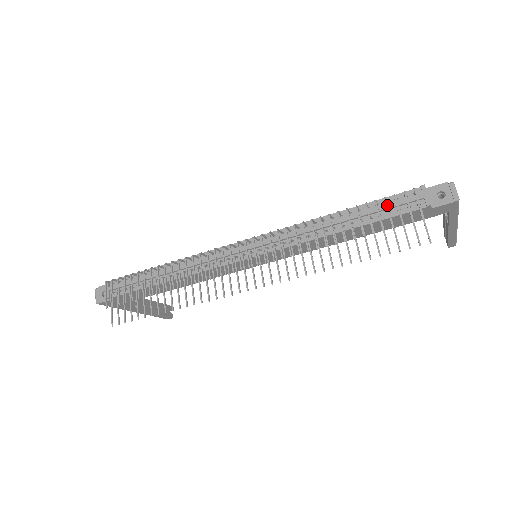
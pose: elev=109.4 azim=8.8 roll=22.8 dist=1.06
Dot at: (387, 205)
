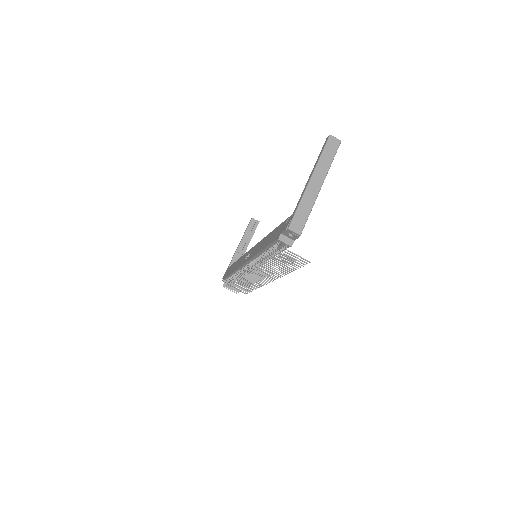
Dot at: (275, 258)
